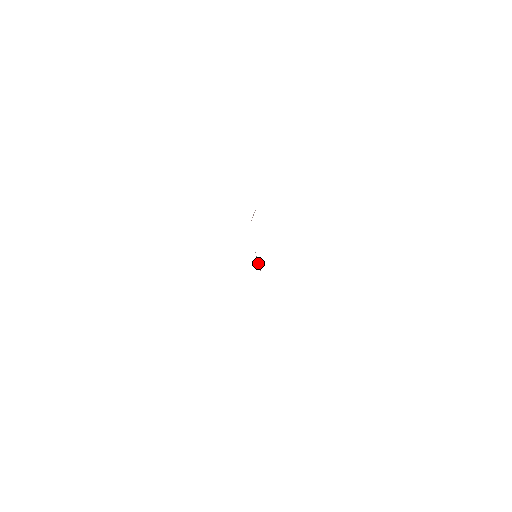
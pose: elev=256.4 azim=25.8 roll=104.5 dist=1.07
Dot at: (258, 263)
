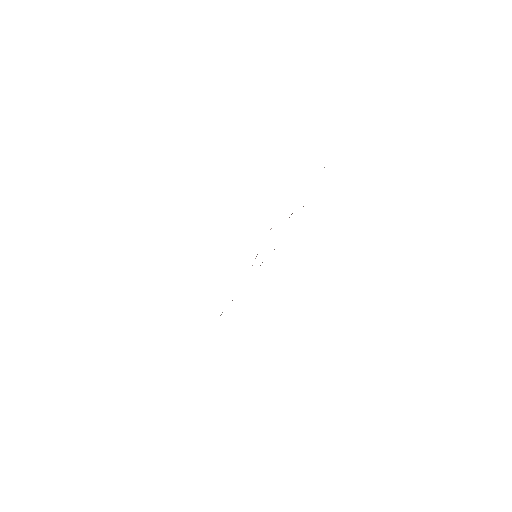
Dot at: occluded
